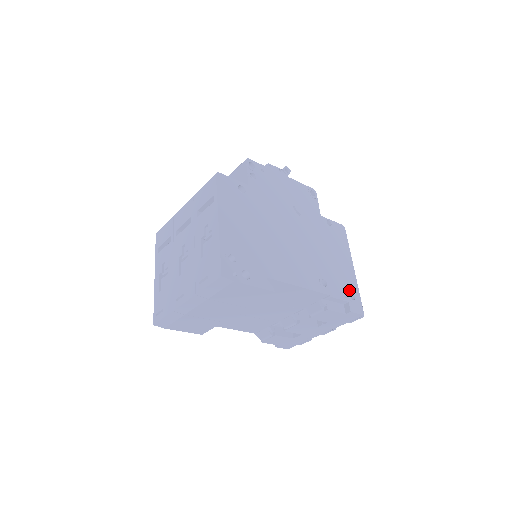
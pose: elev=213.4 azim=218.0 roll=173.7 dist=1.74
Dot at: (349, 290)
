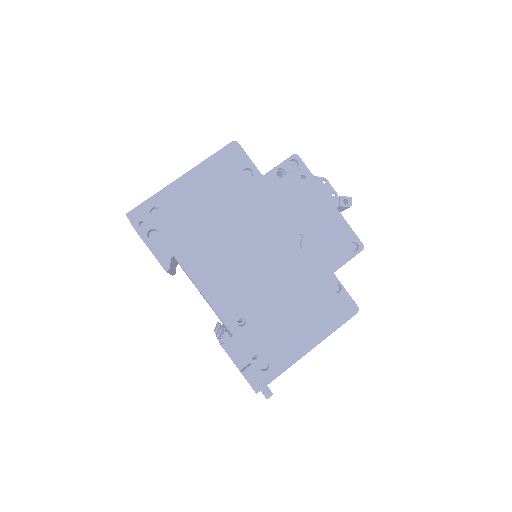
Dot at: (269, 358)
